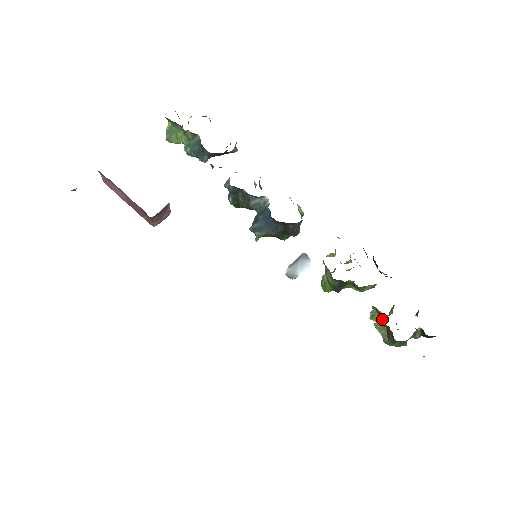
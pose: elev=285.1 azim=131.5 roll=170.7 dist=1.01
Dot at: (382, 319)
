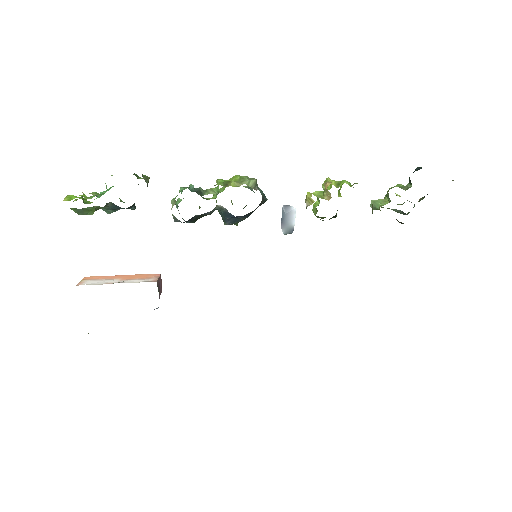
Dot at: occluded
